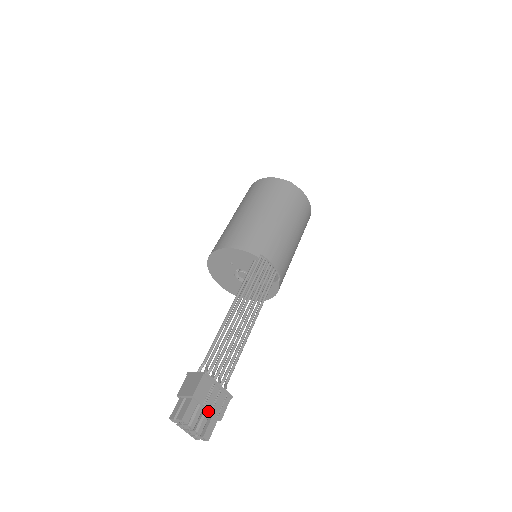
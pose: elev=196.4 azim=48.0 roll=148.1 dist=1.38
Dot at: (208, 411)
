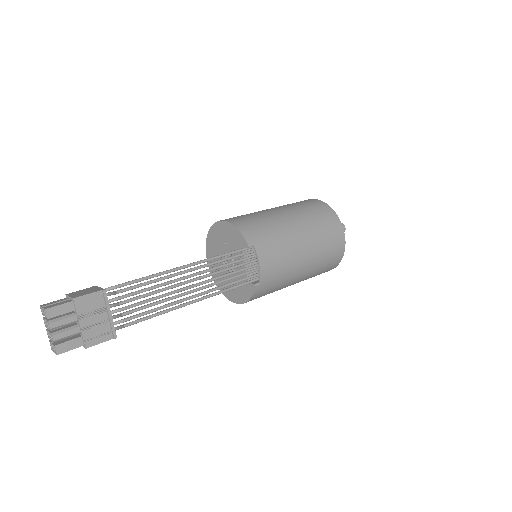
Dot at: (80, 328)
